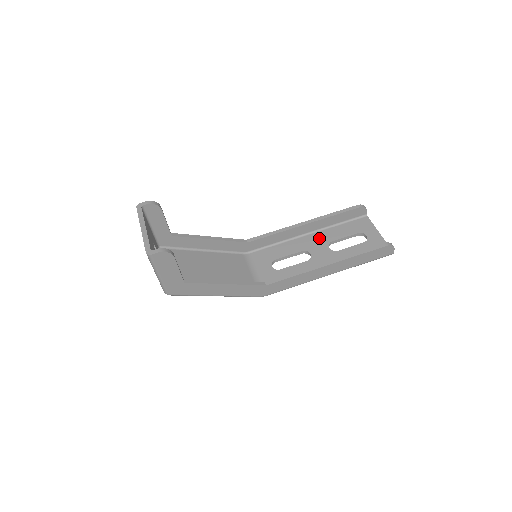
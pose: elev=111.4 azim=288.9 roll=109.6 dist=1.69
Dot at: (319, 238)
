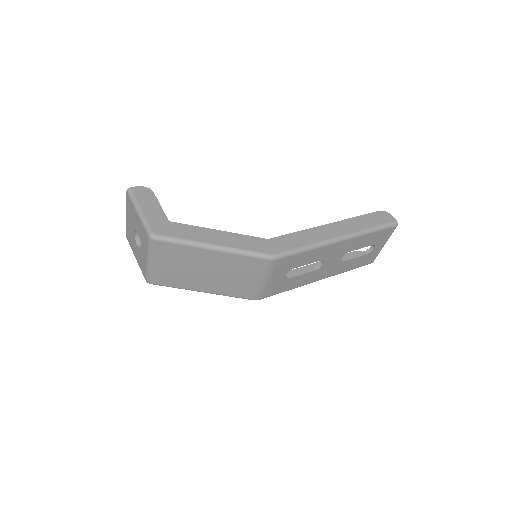
Dot at: occluded
